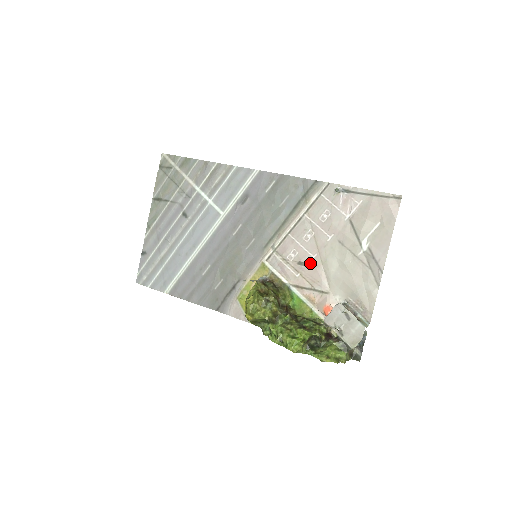
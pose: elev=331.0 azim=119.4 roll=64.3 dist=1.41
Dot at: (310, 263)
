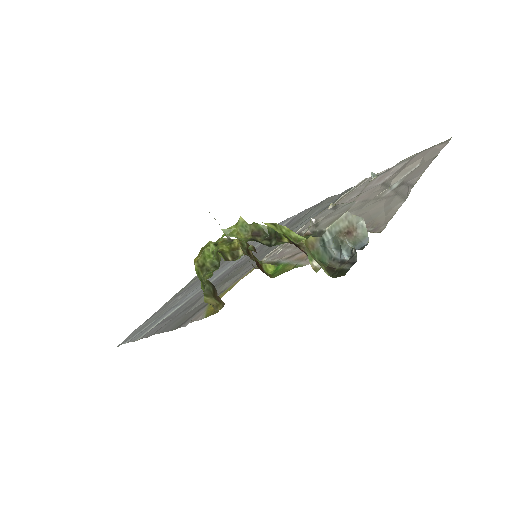
Dot at: occluded
